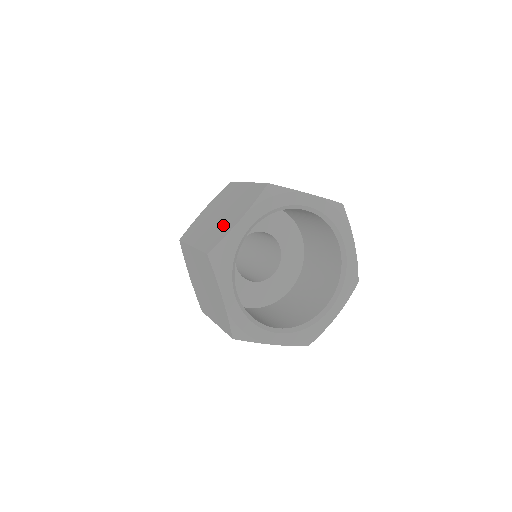
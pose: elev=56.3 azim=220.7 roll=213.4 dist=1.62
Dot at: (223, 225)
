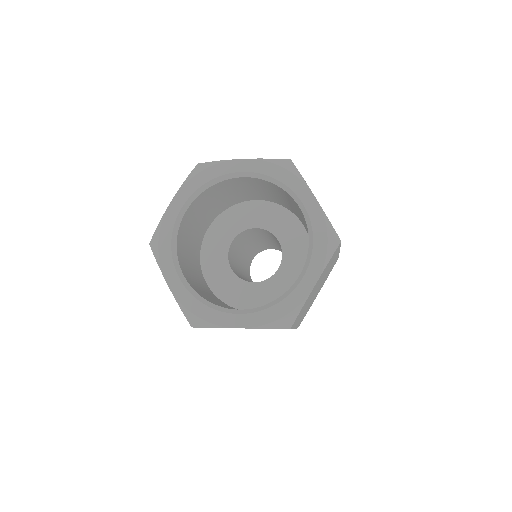
Dot at: occluded
